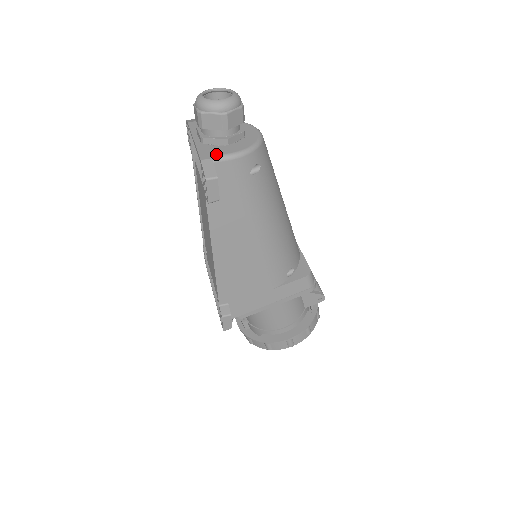
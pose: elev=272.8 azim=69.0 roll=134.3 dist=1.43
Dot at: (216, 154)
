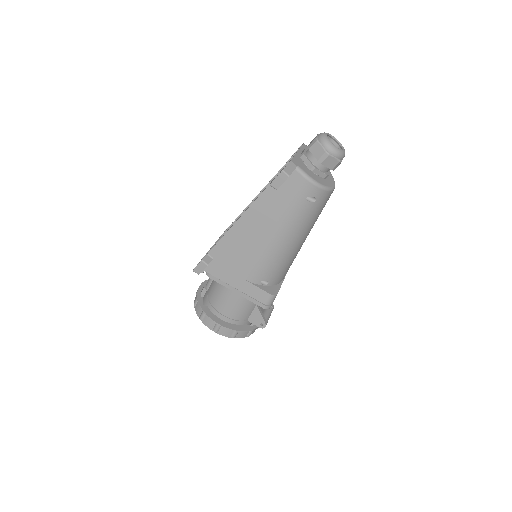
Dot at: (301, 167)
